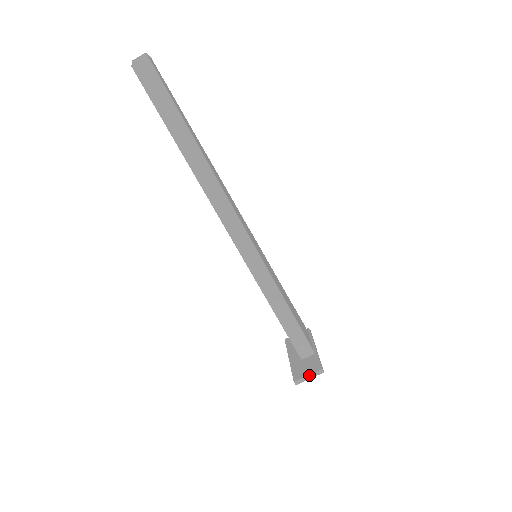
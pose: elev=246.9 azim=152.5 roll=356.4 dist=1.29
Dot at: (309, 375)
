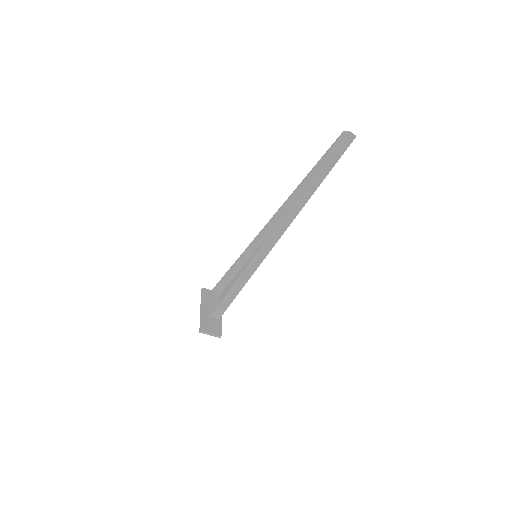
Dot at: (212, 334)
